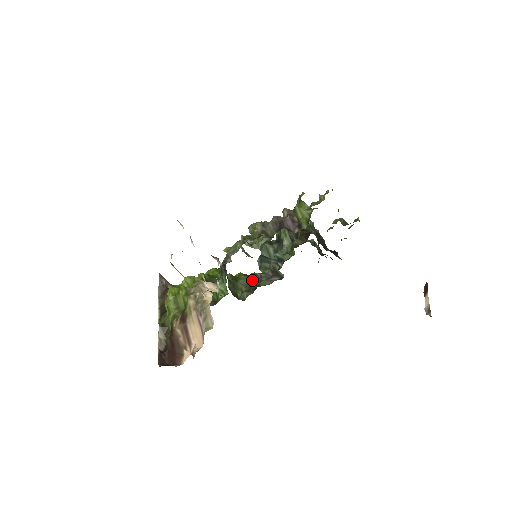
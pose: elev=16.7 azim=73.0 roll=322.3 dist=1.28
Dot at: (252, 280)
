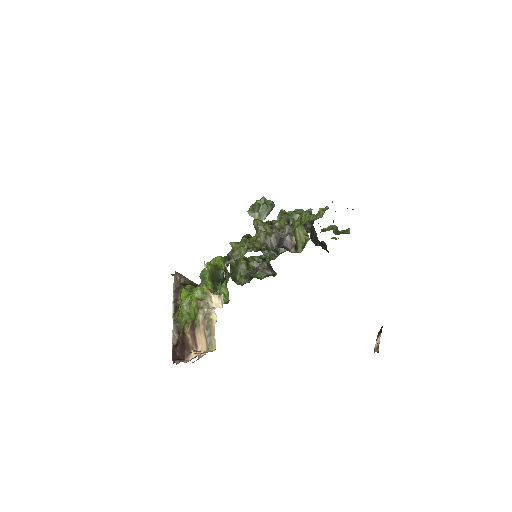
Dot at: (250, 264)
